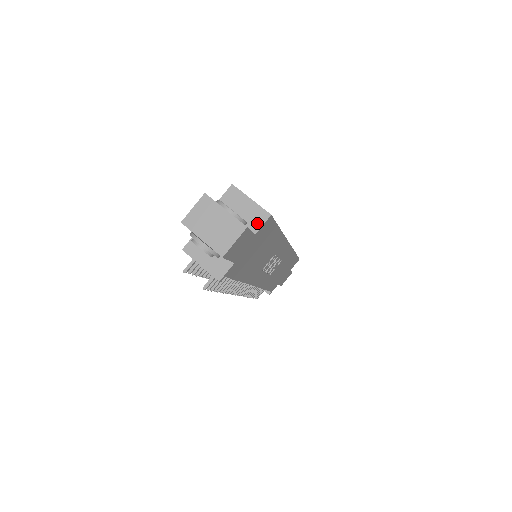
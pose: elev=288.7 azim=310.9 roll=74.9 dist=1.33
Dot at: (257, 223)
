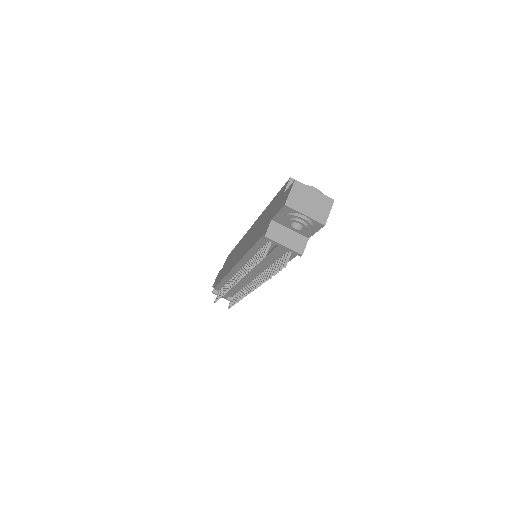
Dot at: occluded
